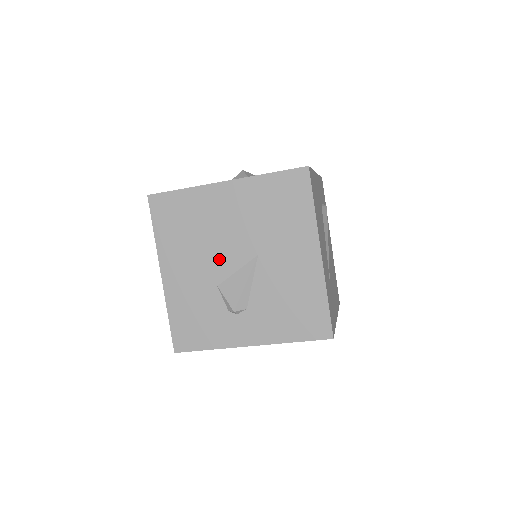
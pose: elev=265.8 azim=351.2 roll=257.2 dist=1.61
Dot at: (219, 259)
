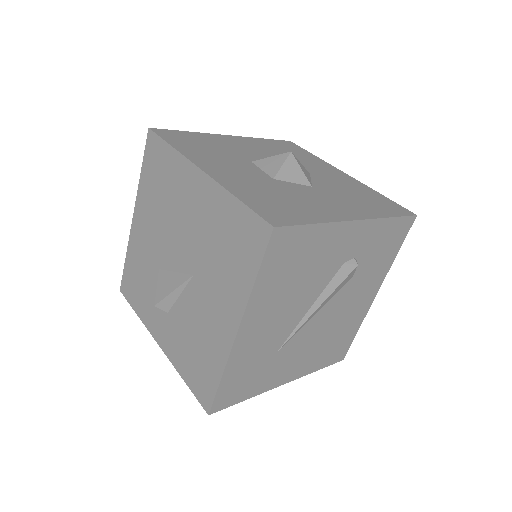
Dot at: (169, 246)
